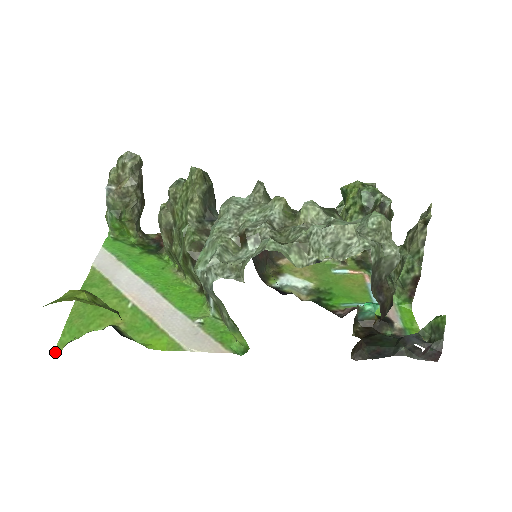
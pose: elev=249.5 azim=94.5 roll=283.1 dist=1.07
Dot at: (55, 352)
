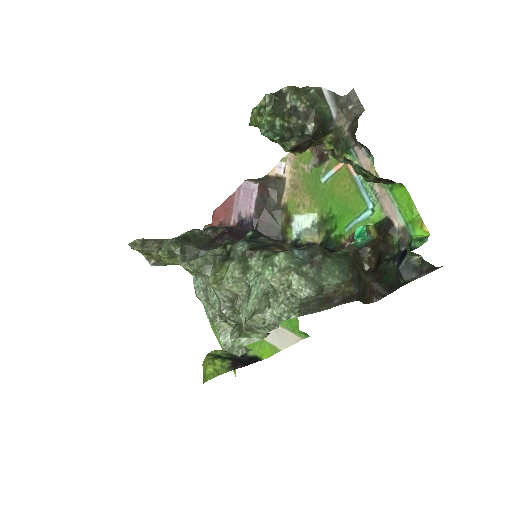
Dot at: (235, 375)
